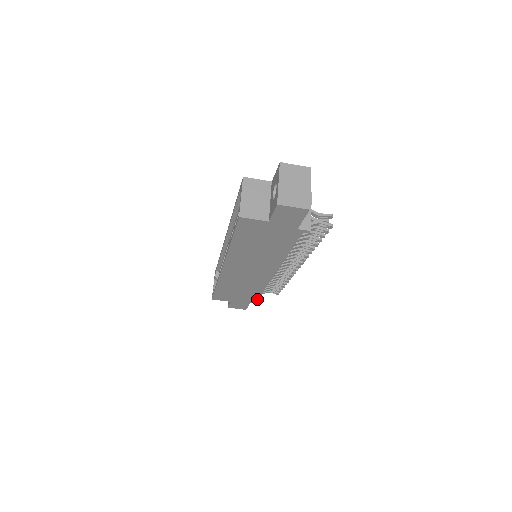
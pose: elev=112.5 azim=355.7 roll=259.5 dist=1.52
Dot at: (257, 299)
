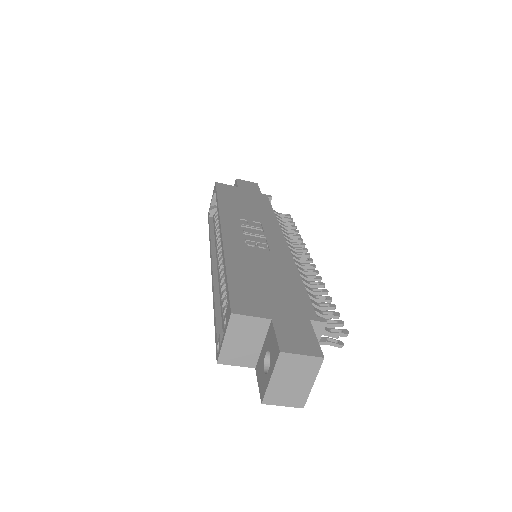
Dot at: occluded
